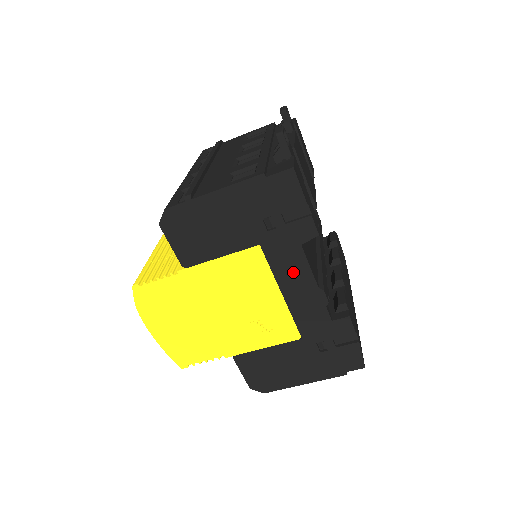
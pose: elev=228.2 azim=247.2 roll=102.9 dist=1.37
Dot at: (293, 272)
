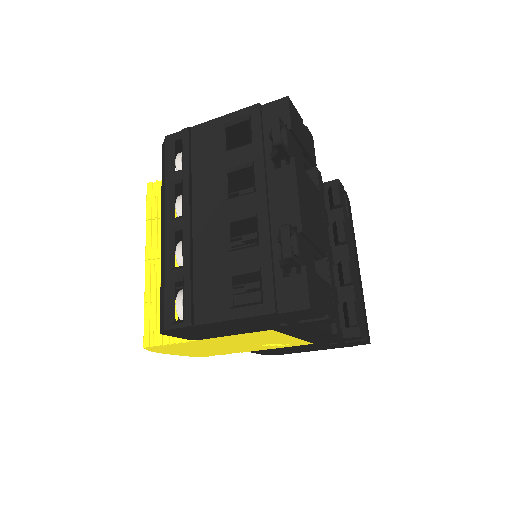
Dot at: (307, 332)
